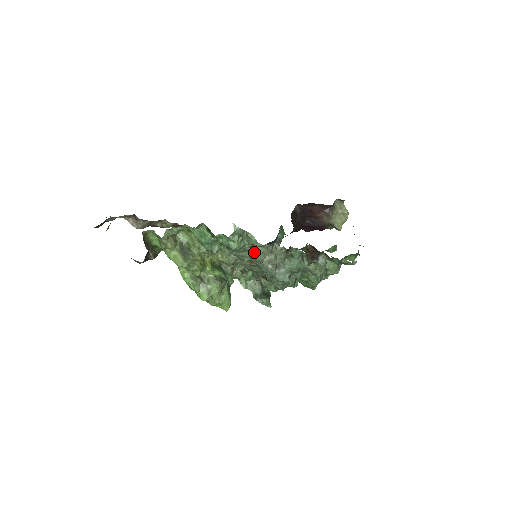
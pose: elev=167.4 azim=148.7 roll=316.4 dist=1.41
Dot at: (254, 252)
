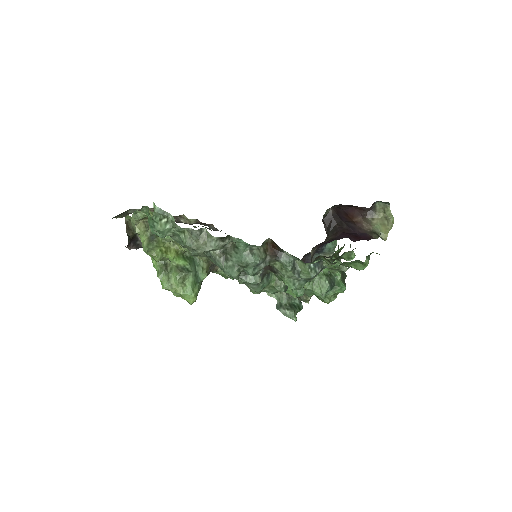
Dot at: (182, 236)
